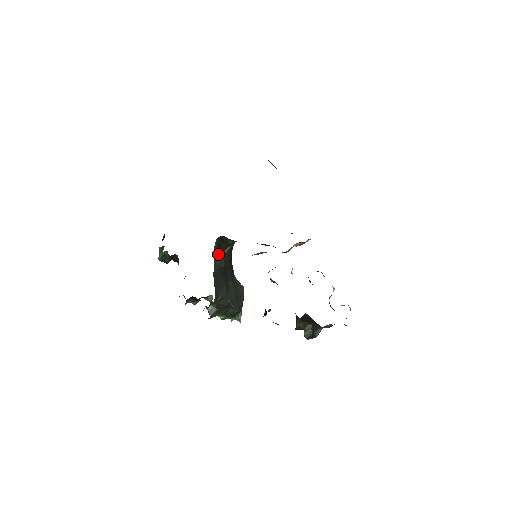
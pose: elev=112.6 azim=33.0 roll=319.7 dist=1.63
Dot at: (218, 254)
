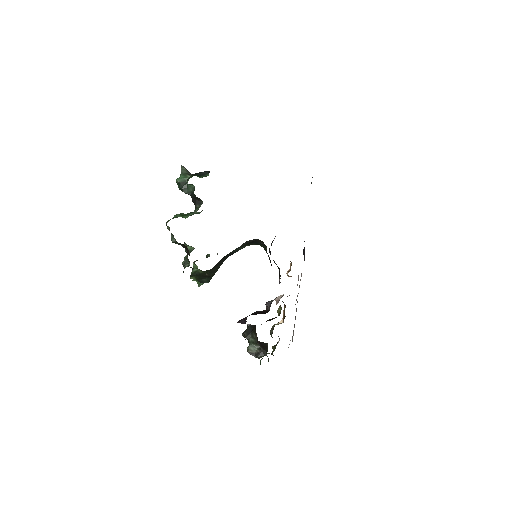
Dot at: (244, 245)
